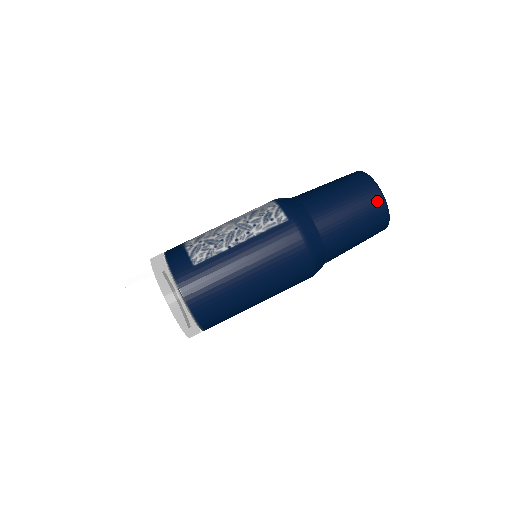
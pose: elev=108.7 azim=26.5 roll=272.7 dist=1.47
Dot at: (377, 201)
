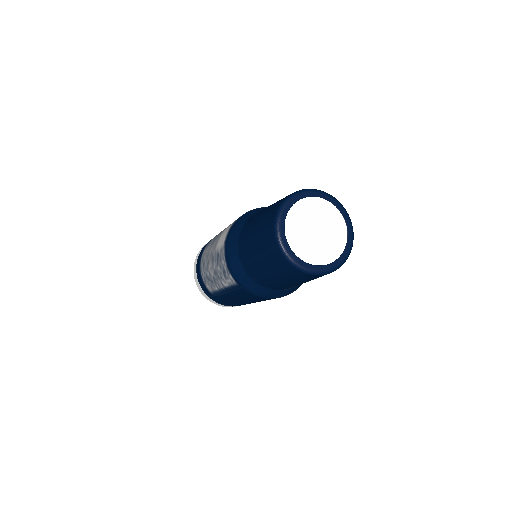
Dot at: (300, 274)
